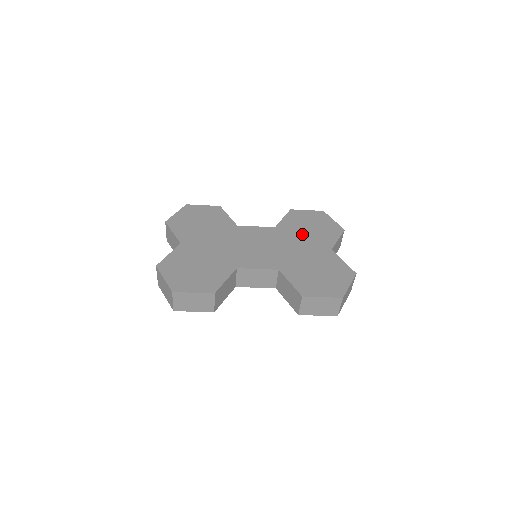
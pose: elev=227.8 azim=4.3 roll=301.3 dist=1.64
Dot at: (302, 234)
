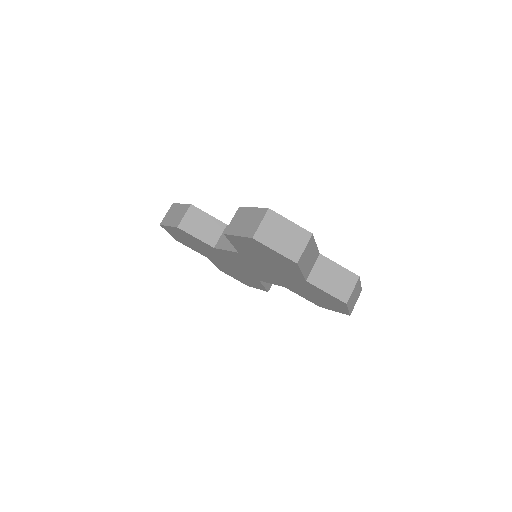
Dot at: occluded
